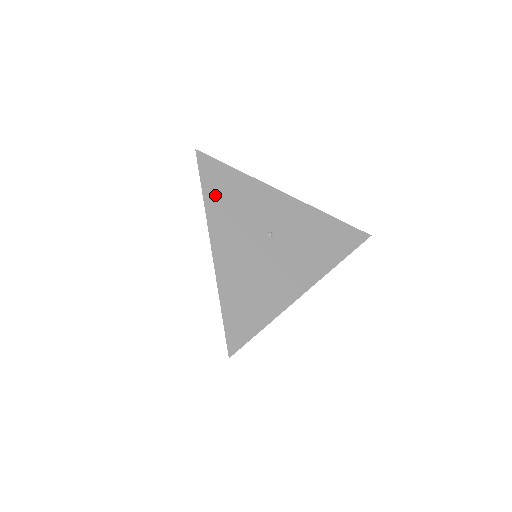
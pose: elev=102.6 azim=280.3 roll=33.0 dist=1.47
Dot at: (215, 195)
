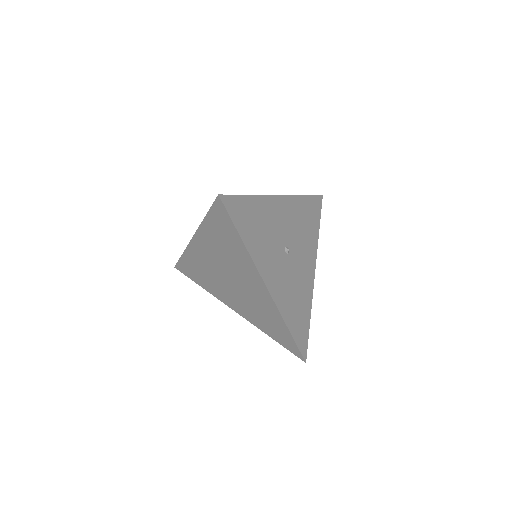
Dot at: occluded
